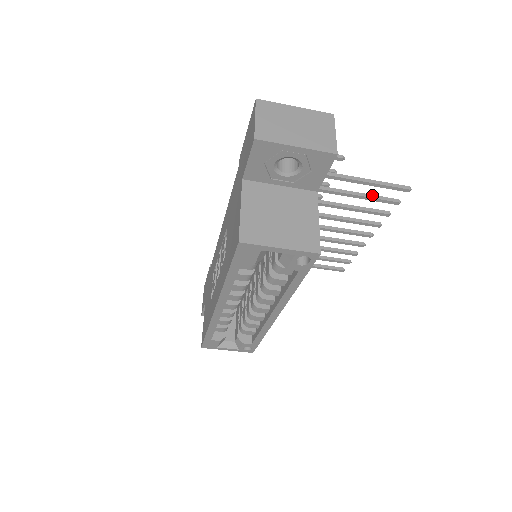
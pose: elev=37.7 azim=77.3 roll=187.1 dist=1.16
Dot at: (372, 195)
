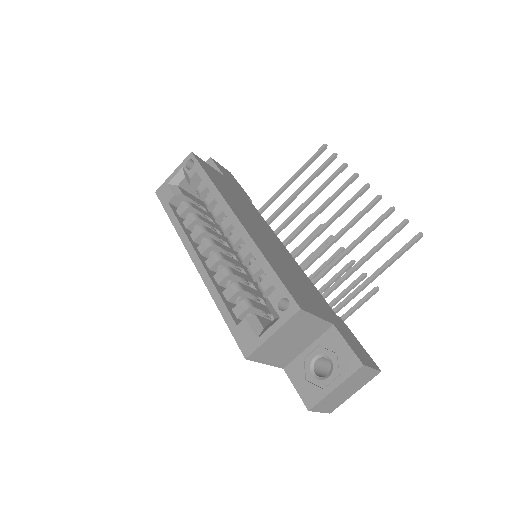
Dot at: (316, 173)
